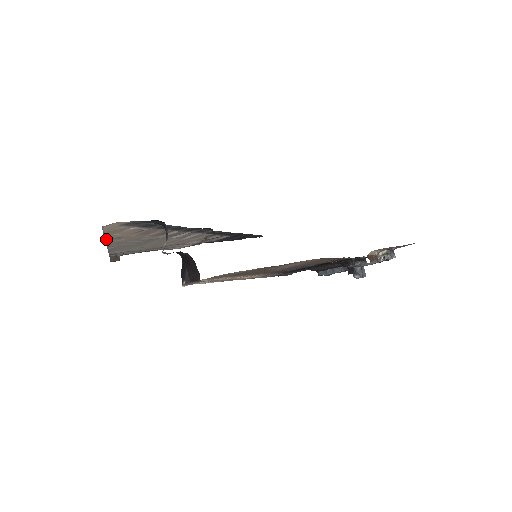
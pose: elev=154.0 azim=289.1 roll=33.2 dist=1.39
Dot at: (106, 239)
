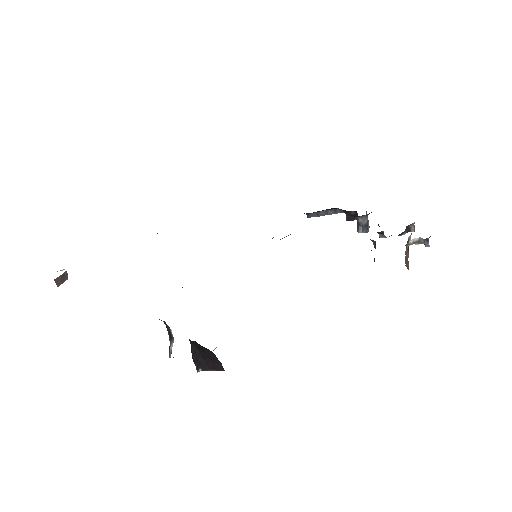
Dot at: occluded
